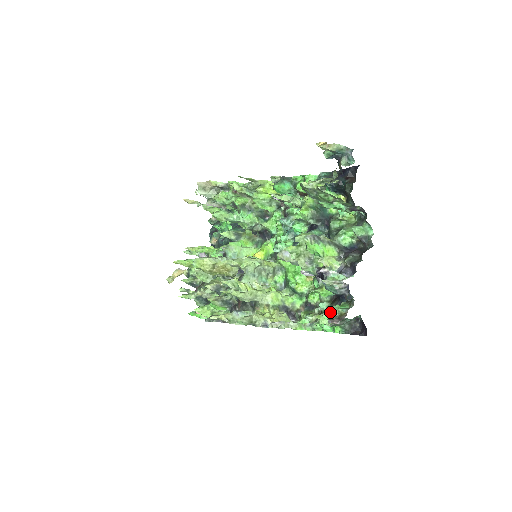
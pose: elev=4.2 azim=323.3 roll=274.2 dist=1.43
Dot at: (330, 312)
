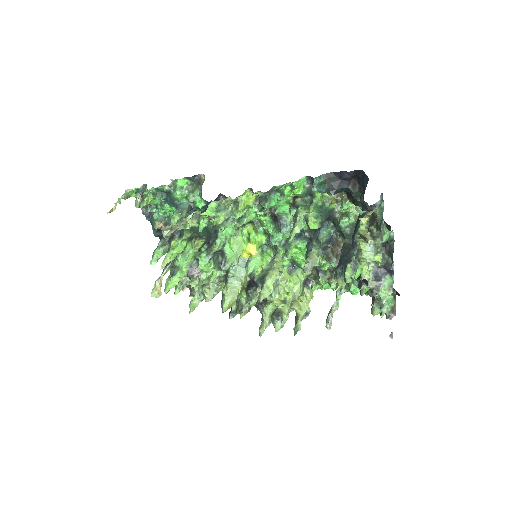
Dot at: (384, 311)
